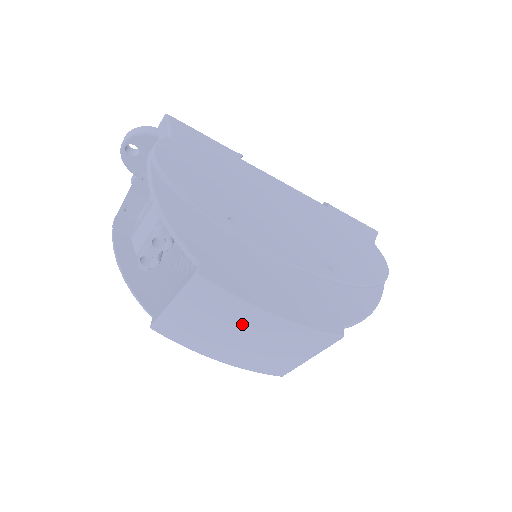
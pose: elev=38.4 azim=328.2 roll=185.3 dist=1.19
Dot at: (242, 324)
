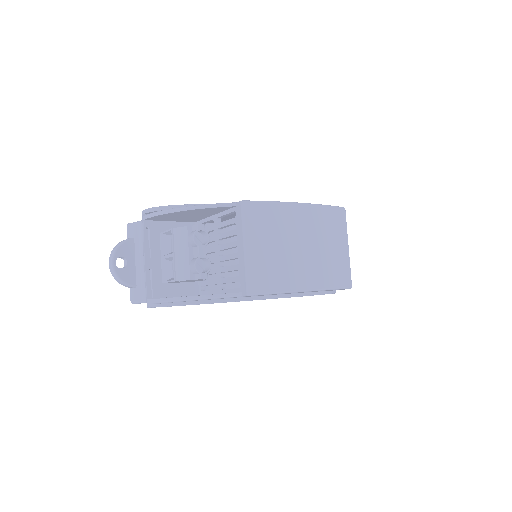
Dot at: (293, 227)
